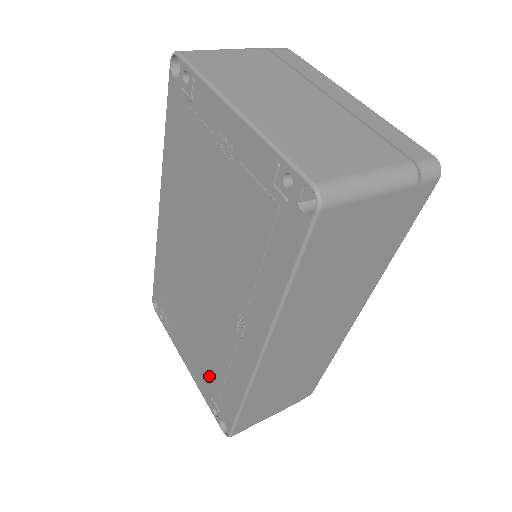
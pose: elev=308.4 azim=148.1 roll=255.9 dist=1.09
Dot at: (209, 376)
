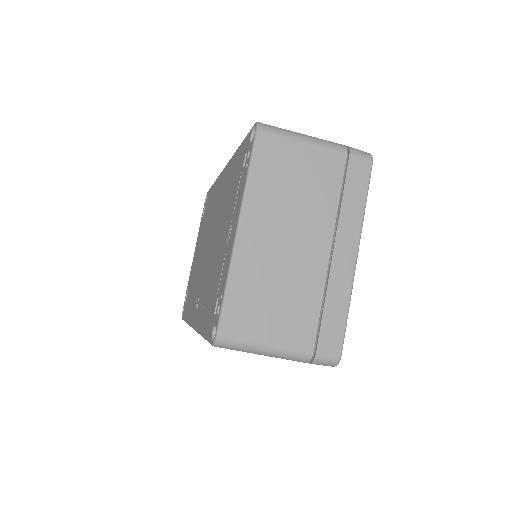
Dot at: (191, 283)
